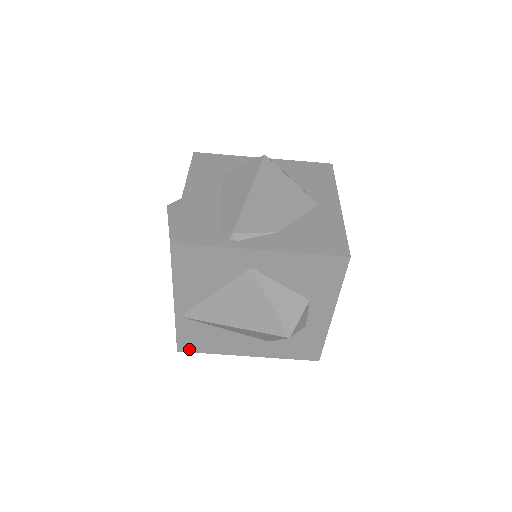
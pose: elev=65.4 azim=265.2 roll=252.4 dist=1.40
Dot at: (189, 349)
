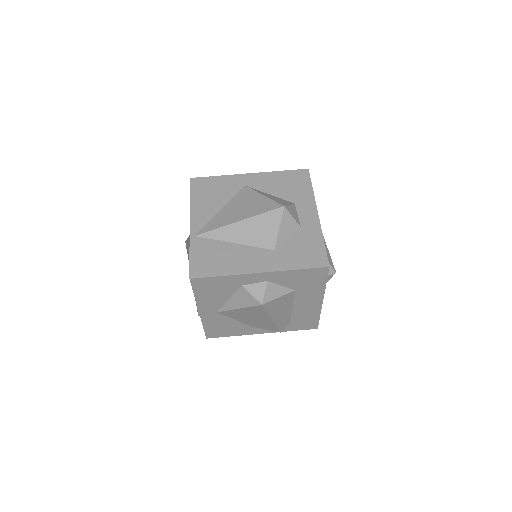
Dot at: (201, 274)
